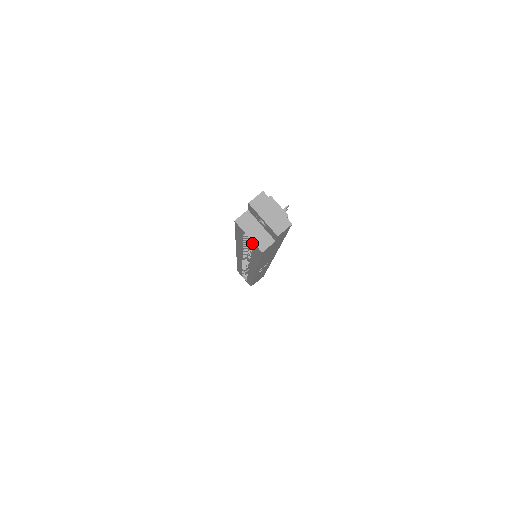
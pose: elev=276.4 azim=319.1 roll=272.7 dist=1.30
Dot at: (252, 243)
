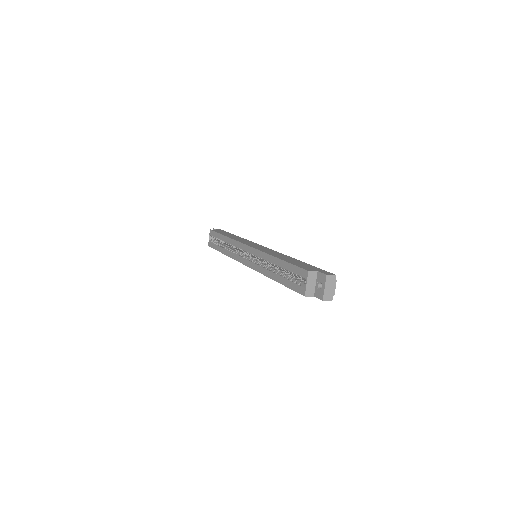
Dot at: (296, 280)
